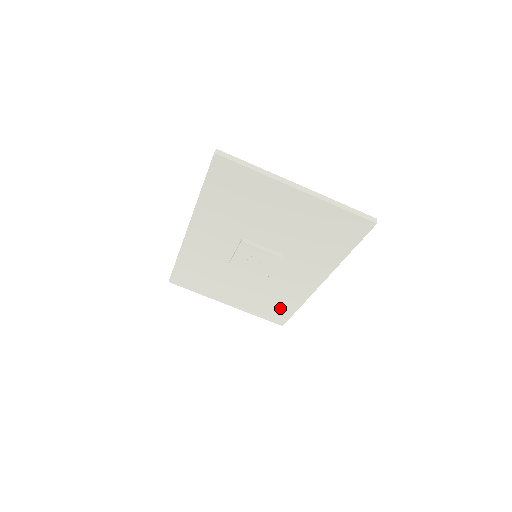
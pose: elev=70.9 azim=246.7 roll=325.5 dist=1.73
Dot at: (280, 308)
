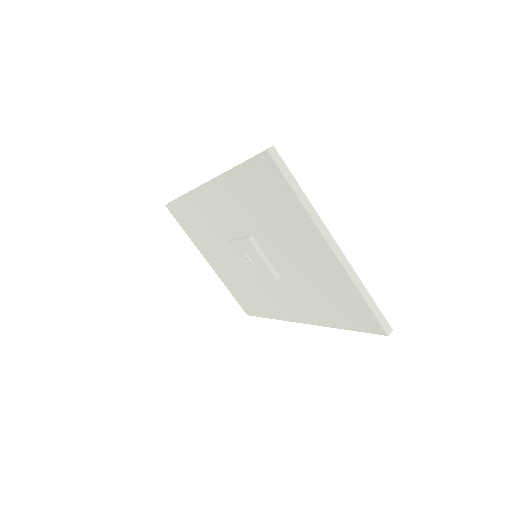
Dot at: (253, 304)
